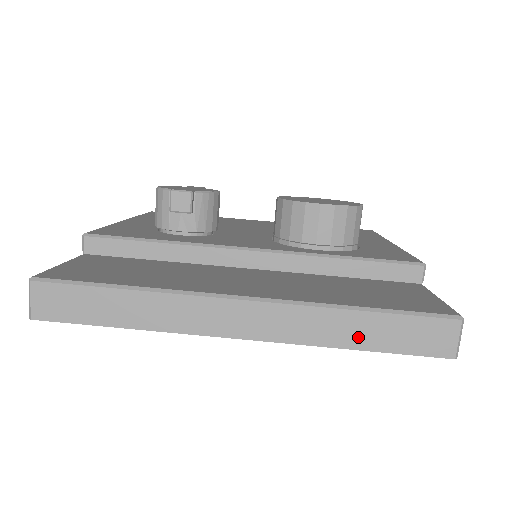
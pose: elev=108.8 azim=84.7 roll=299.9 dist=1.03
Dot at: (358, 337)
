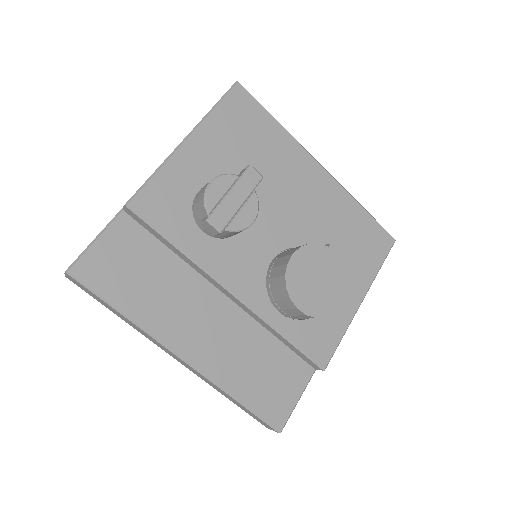
Dot at: (230, 399)
